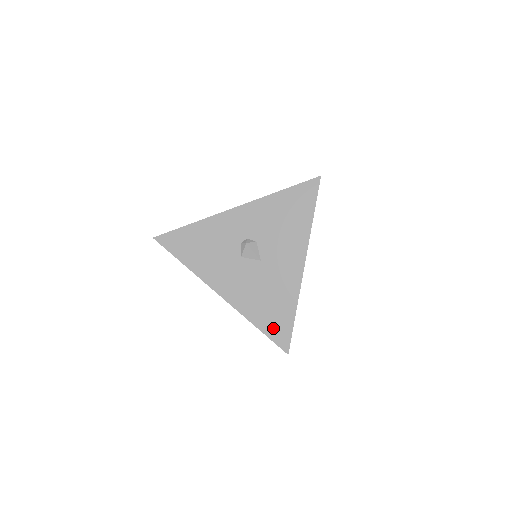
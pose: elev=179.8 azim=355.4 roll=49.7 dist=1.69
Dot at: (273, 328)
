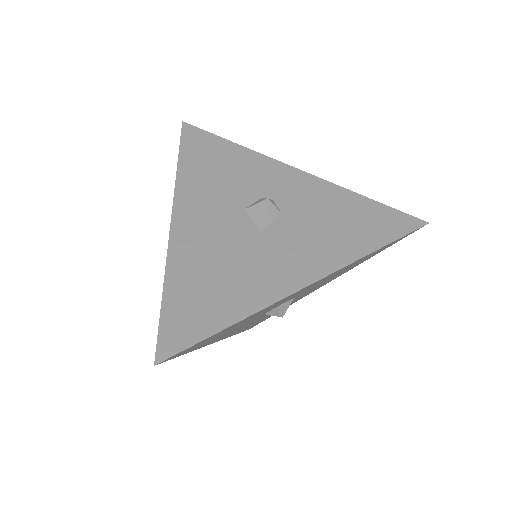
Dot at: (181, 312)
